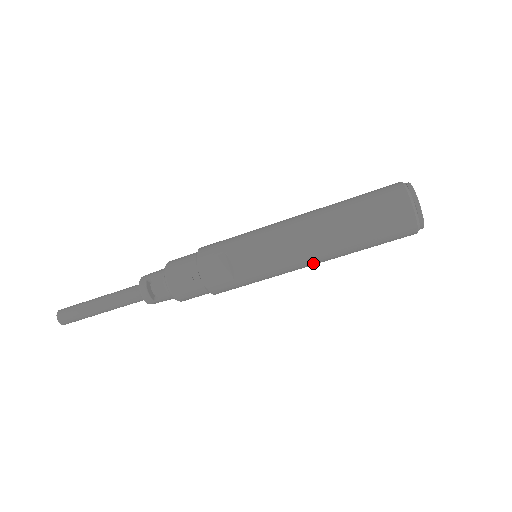
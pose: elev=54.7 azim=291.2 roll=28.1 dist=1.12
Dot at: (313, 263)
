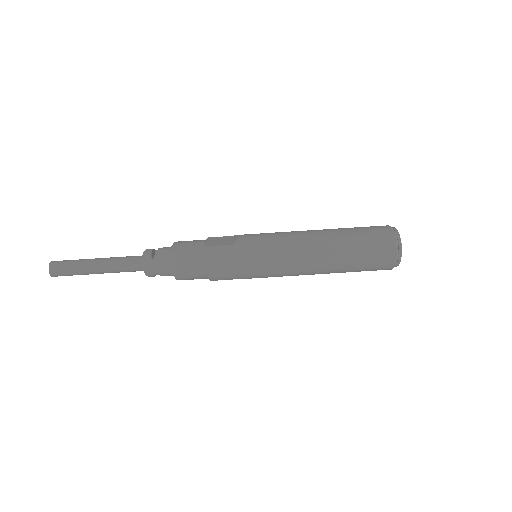
Dot at: (305, 251)
